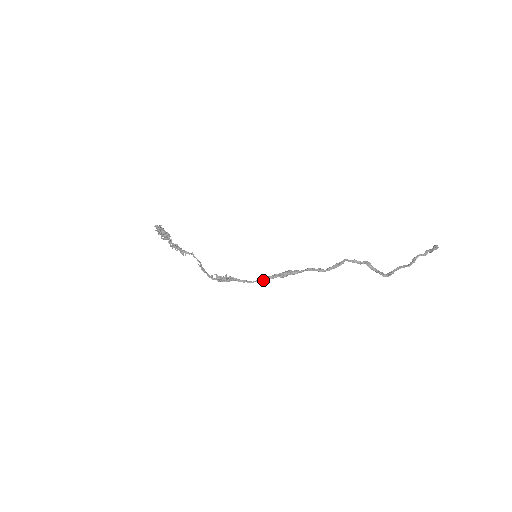
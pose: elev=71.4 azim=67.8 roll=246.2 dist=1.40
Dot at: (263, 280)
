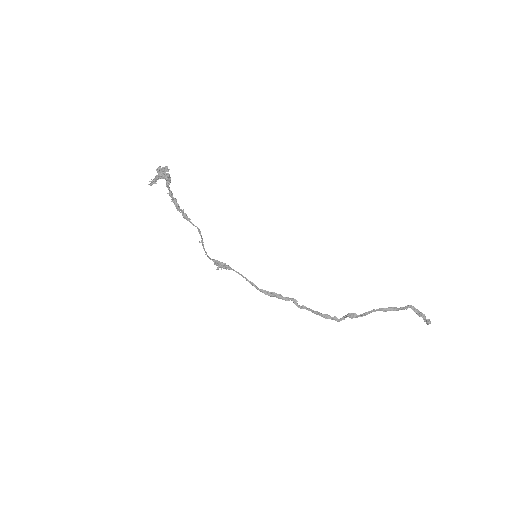
Dot at: occluded
